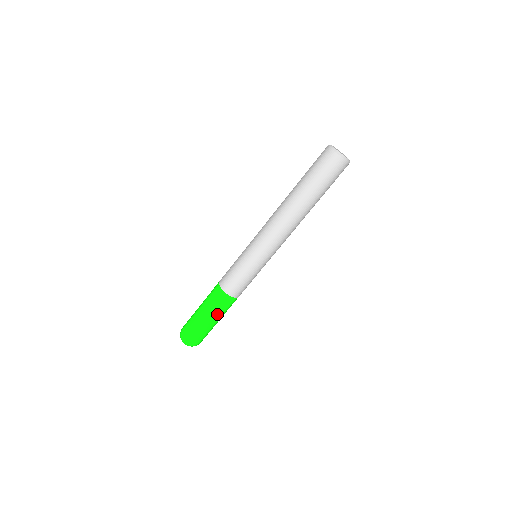
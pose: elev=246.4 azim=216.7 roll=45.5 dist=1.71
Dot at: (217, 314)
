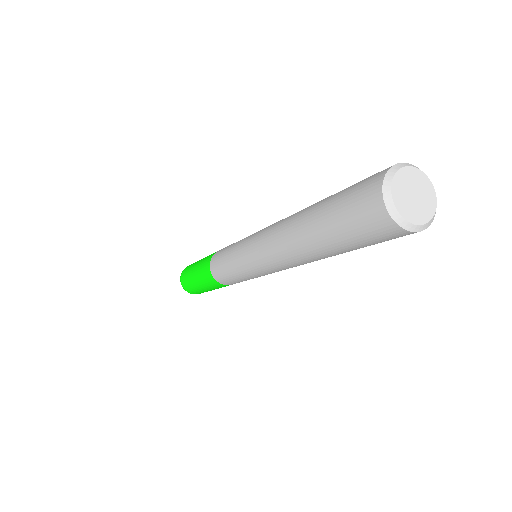
Dot at: occluded
